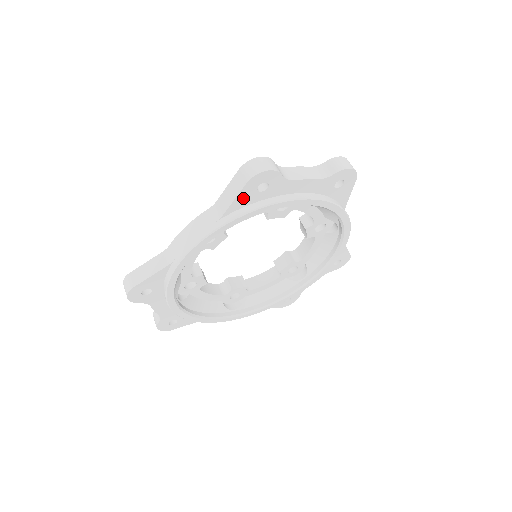
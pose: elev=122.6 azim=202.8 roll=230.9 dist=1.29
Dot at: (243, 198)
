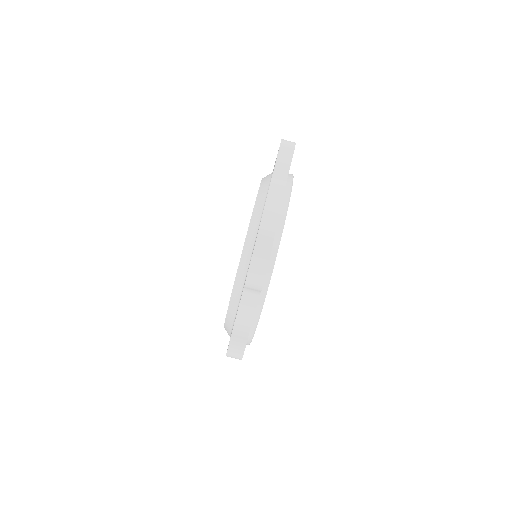
Dot at: occluded
